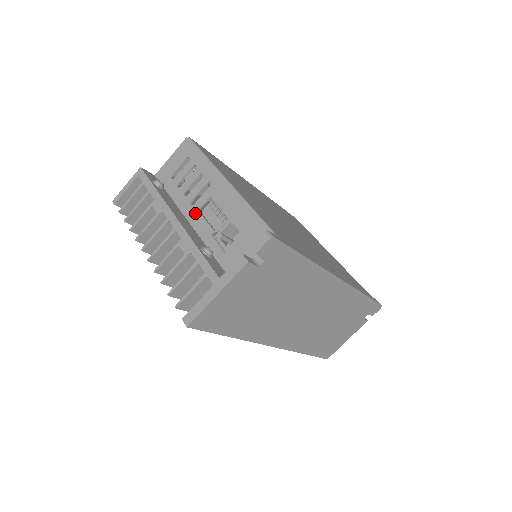
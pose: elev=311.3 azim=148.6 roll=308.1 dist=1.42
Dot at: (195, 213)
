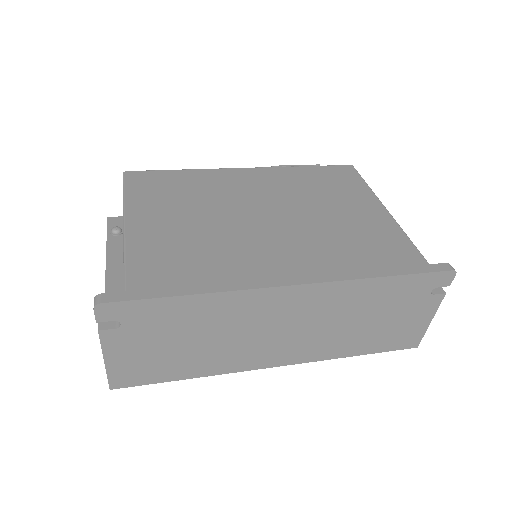
Dot at: occluded
